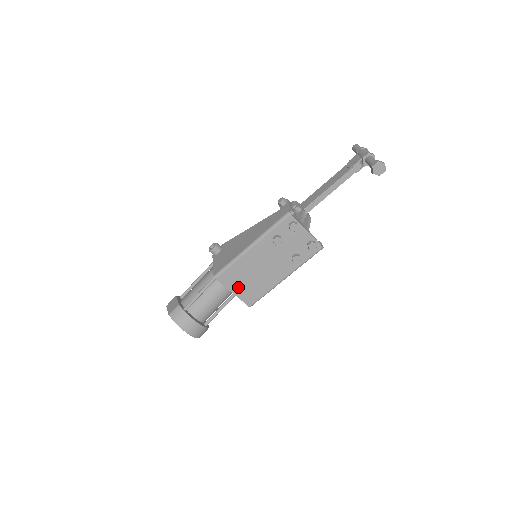
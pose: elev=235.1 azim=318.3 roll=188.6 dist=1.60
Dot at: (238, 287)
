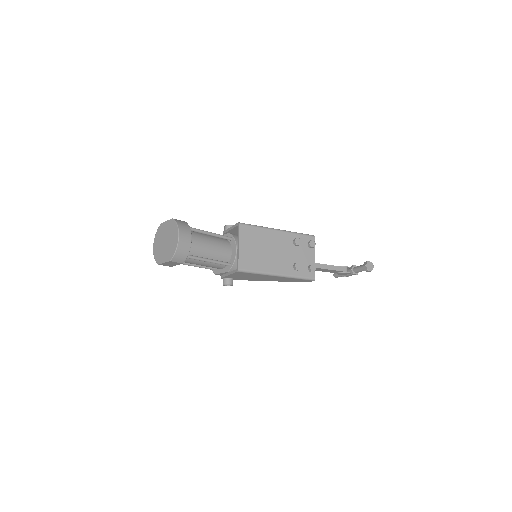
Dot at: (246, 246)
